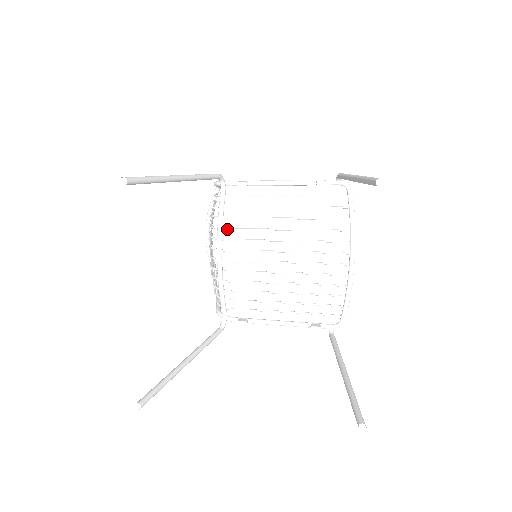
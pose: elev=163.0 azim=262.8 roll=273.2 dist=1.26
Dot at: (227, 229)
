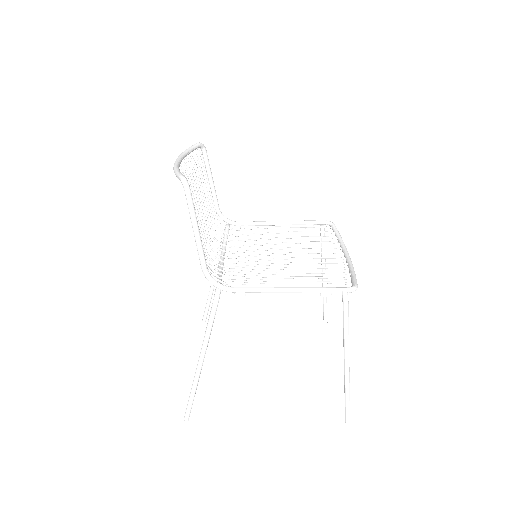
Dot at: occluded
